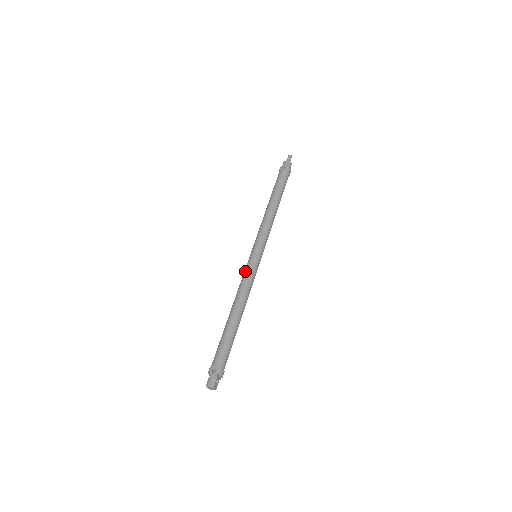
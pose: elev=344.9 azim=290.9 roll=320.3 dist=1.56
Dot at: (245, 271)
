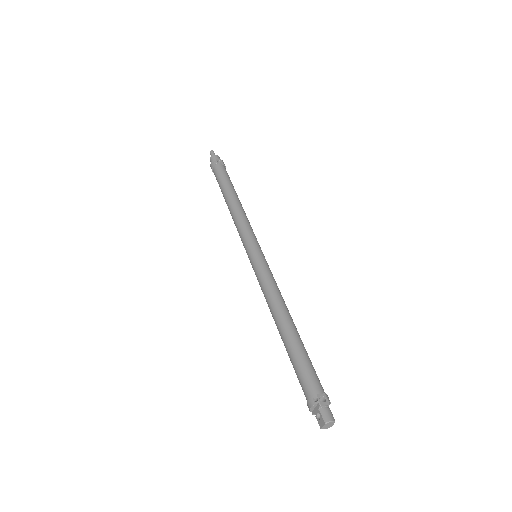
Dot at: (263, 272)
